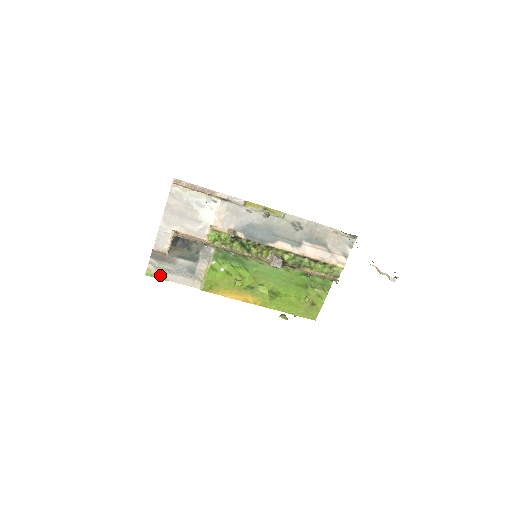
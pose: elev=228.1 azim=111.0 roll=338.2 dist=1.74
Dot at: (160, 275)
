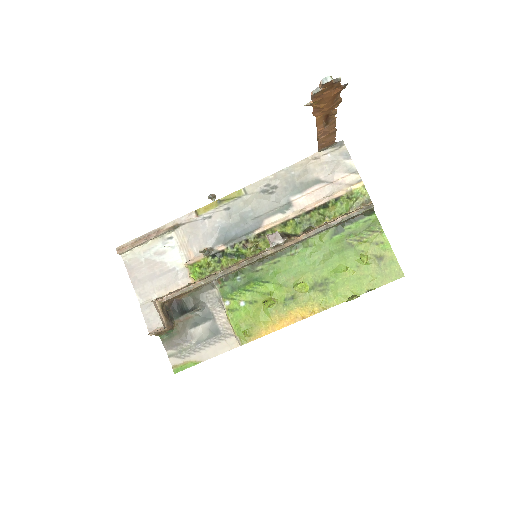
Dot at: (189, 362)
